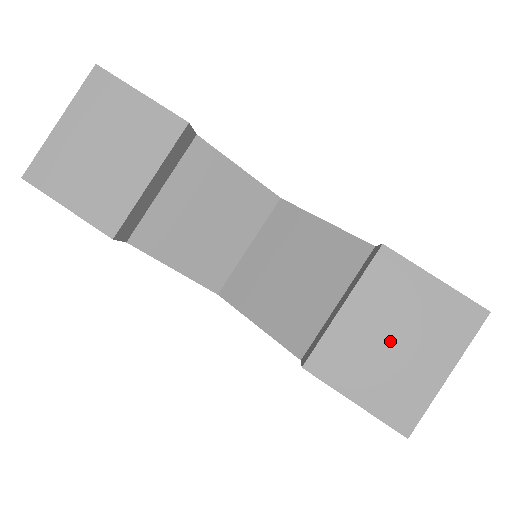
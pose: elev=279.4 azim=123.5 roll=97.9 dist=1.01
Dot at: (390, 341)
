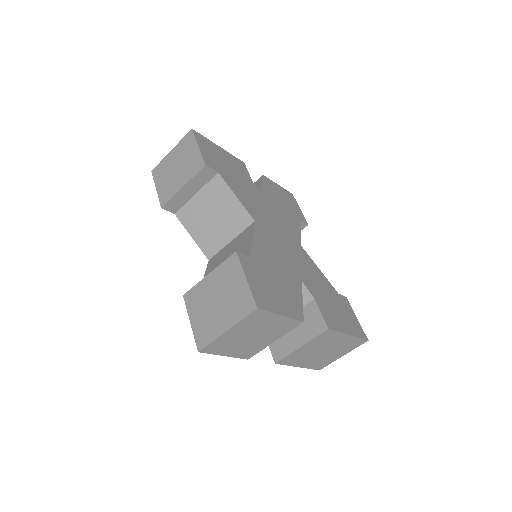
Dot at: (215, 301)
